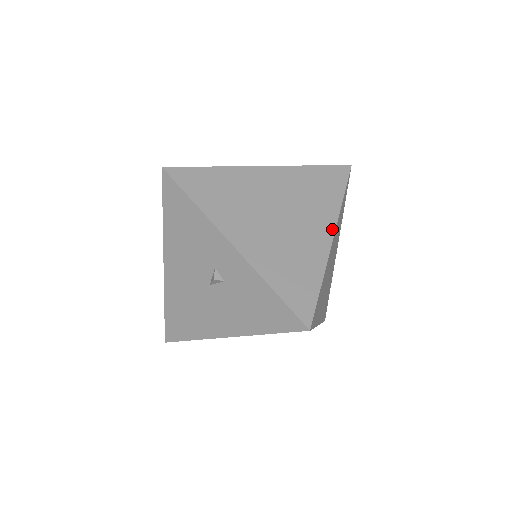
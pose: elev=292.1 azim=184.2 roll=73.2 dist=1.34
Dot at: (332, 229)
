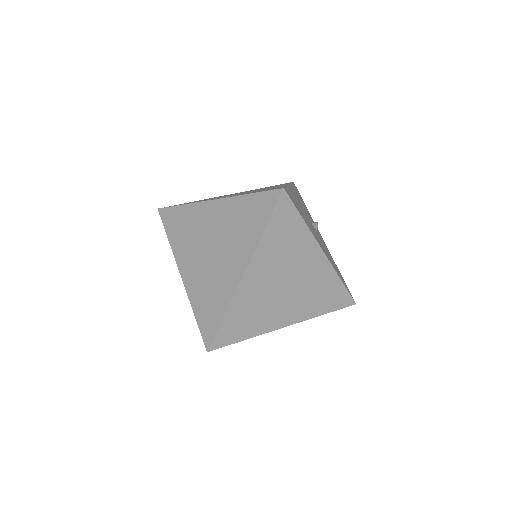
Dot at: (245, 266)
